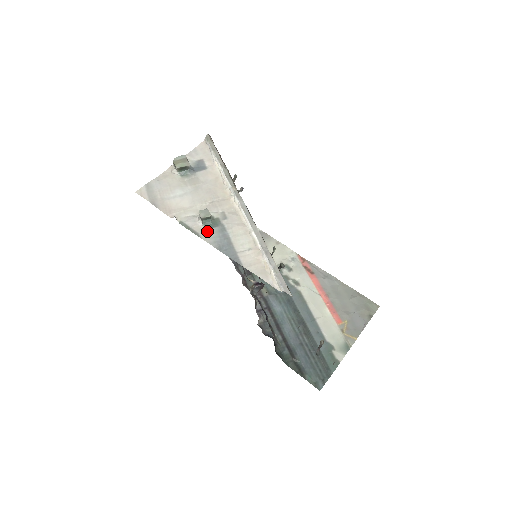
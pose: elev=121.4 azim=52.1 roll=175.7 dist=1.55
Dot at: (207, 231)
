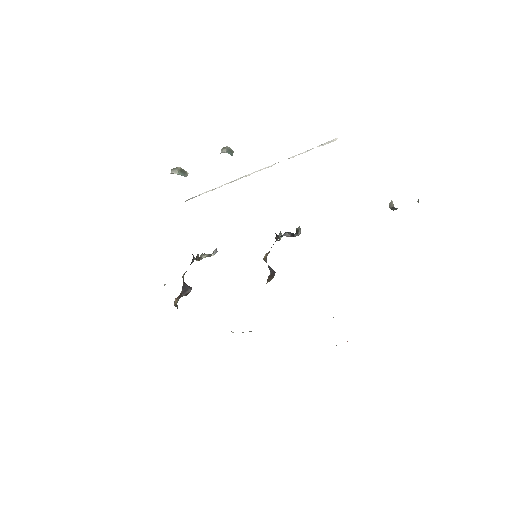
Dot at: occluded
